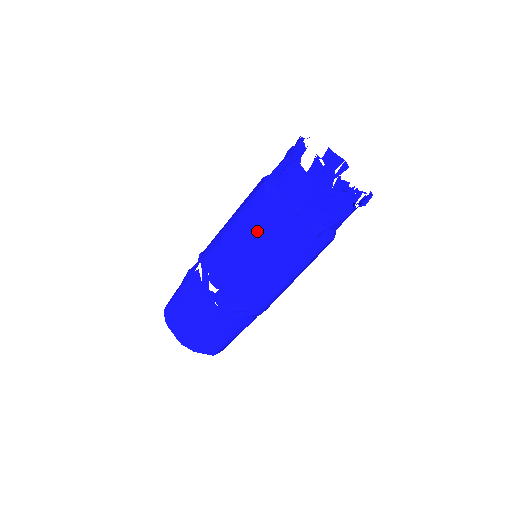
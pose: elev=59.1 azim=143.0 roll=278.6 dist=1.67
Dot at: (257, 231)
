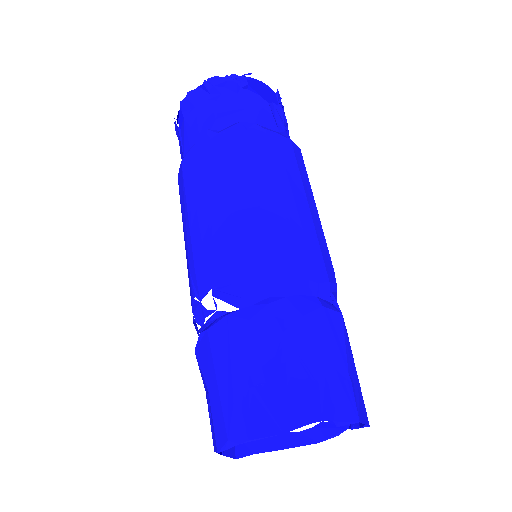
Dot at: (189, 193)
